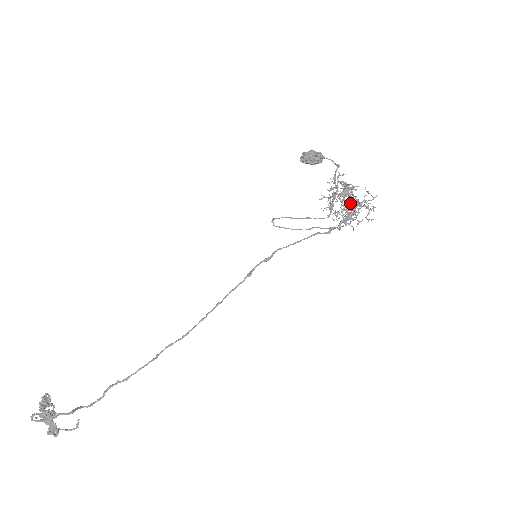
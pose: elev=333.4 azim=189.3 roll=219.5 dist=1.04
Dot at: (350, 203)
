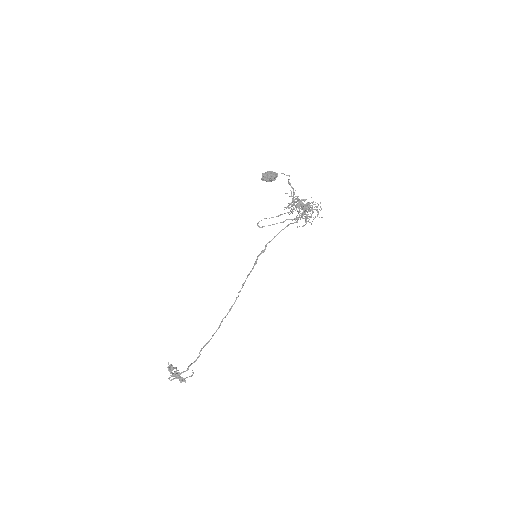
Dot at: (304, 214)
